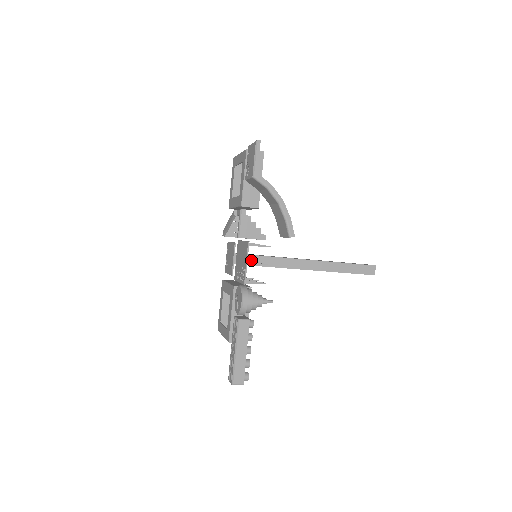
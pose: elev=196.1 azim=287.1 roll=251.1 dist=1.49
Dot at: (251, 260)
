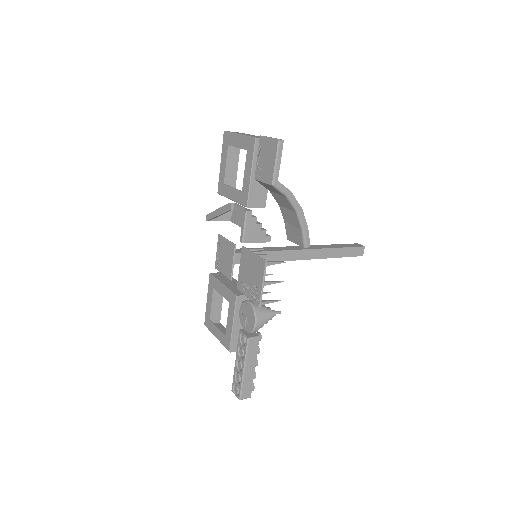
Dot at: occluded
